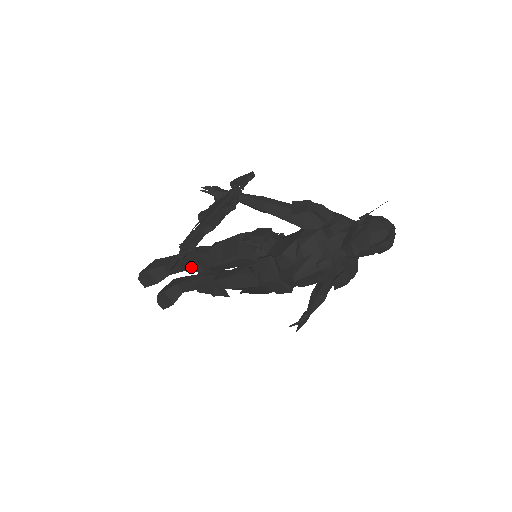
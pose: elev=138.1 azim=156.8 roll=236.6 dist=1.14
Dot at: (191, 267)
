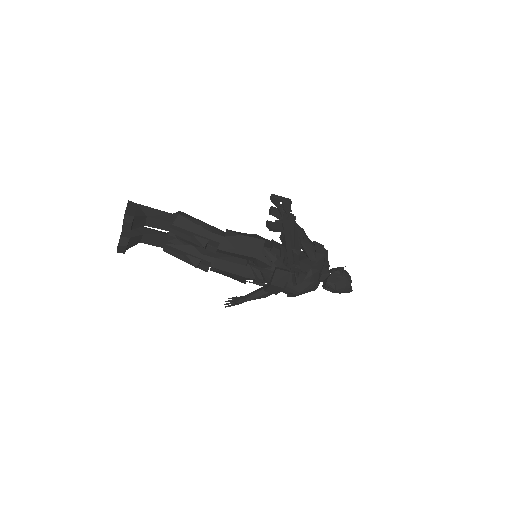
Dot at: (190, 237)
